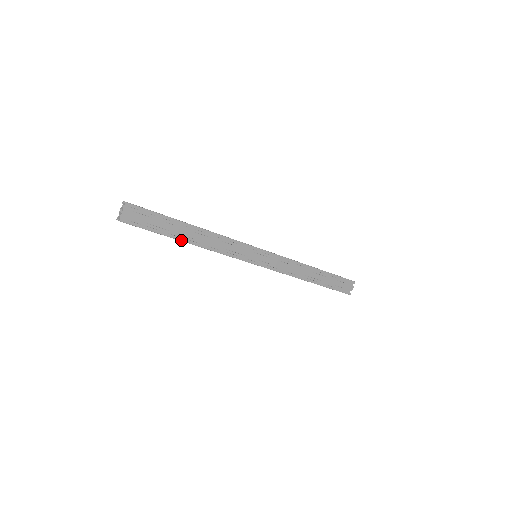
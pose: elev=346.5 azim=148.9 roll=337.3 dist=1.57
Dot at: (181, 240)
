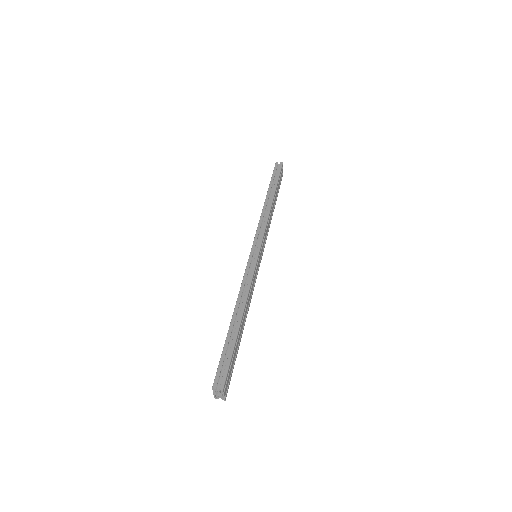
Dot at: occluded
